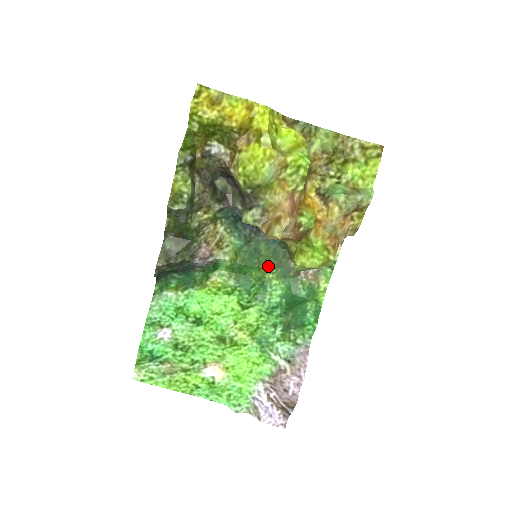
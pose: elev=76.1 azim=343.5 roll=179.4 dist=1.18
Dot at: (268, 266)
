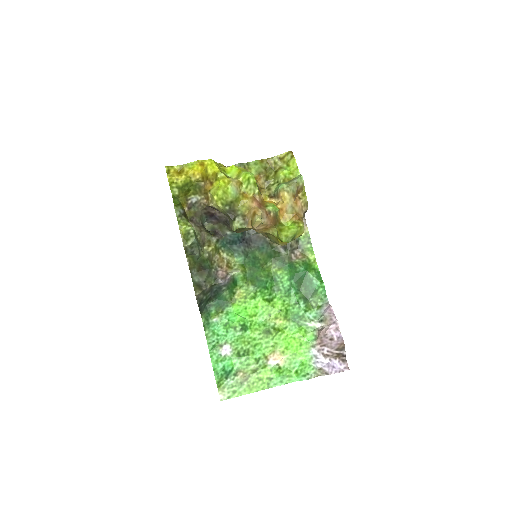
Dot at: (268, 264)
